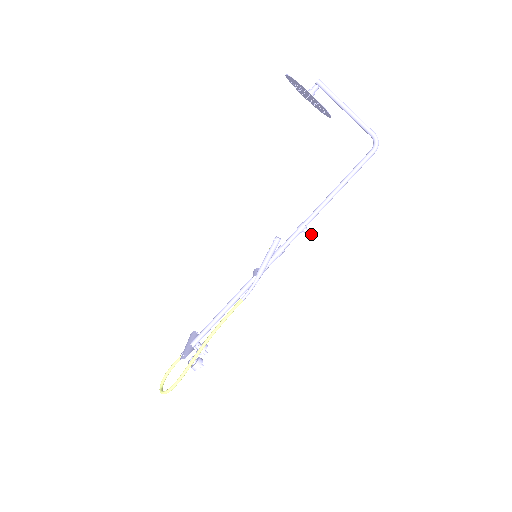
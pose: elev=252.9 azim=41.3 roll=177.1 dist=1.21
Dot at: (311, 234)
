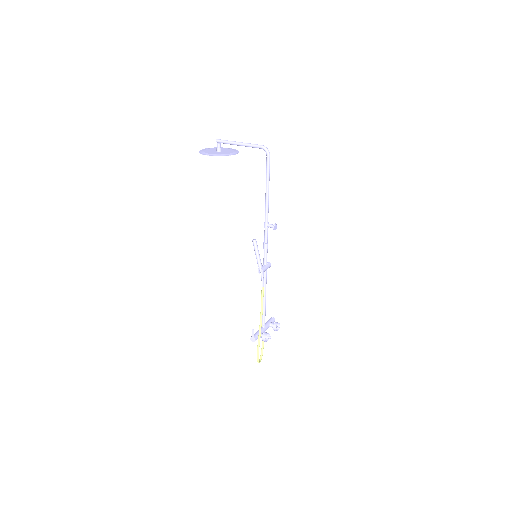
Dot at: (272, 226)
